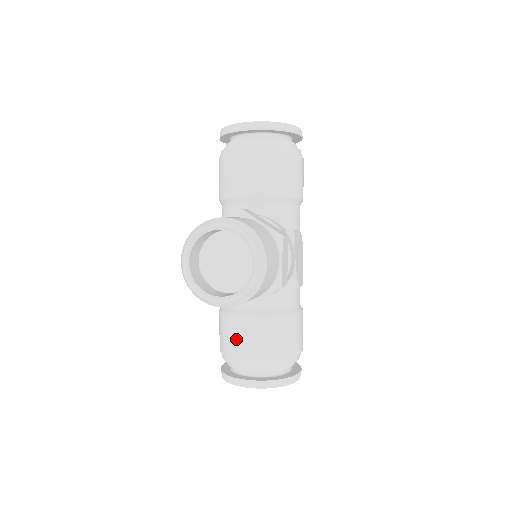
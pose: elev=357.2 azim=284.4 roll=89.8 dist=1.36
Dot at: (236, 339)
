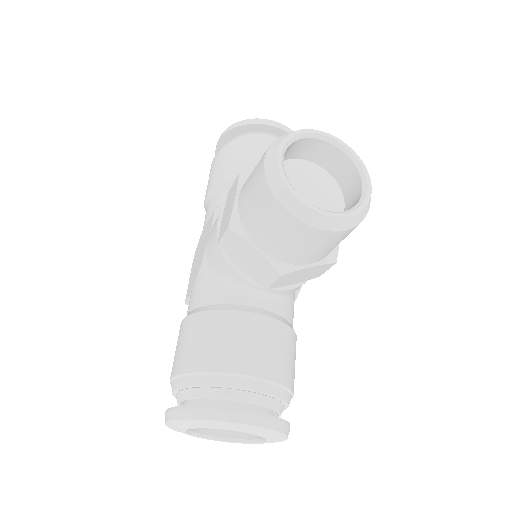
Dot at: (234, 344)
